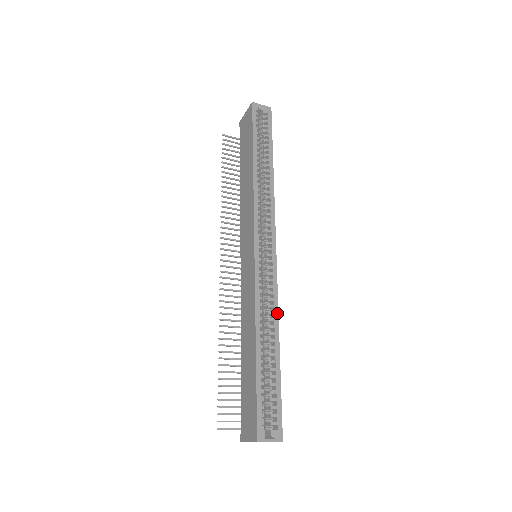
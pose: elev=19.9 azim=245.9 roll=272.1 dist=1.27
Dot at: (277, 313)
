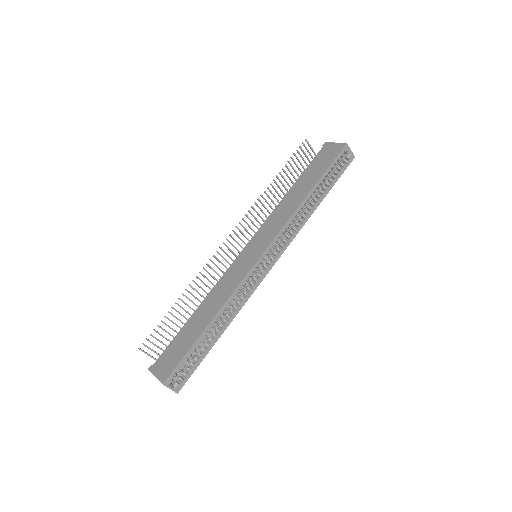
Dot at: (239, 310)
